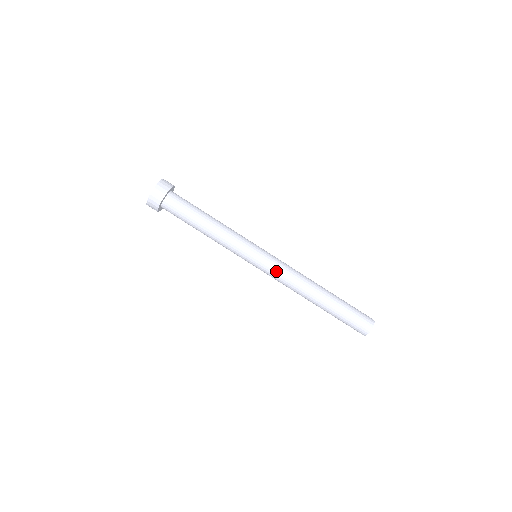
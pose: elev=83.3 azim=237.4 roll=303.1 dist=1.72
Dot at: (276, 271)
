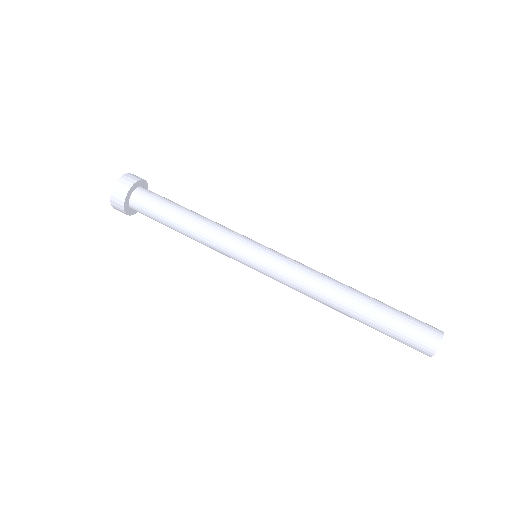
Dot at: (285, 268)
